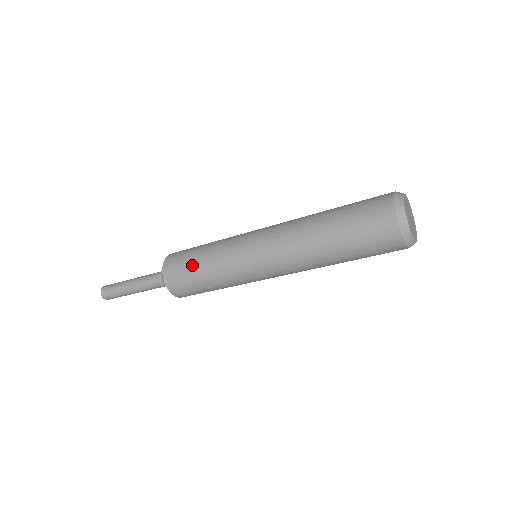
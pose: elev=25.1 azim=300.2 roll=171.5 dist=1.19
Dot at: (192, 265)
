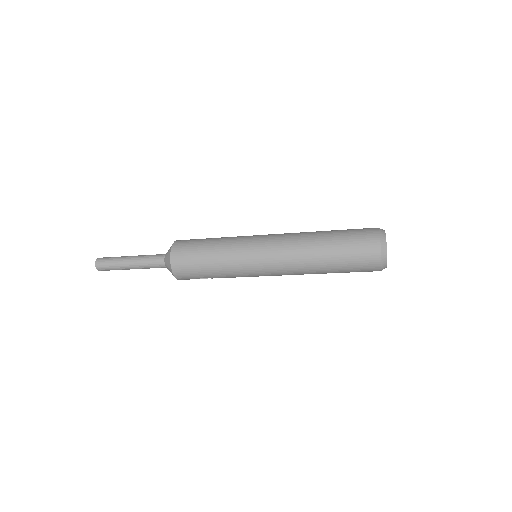
Dot at: (202, 264)
